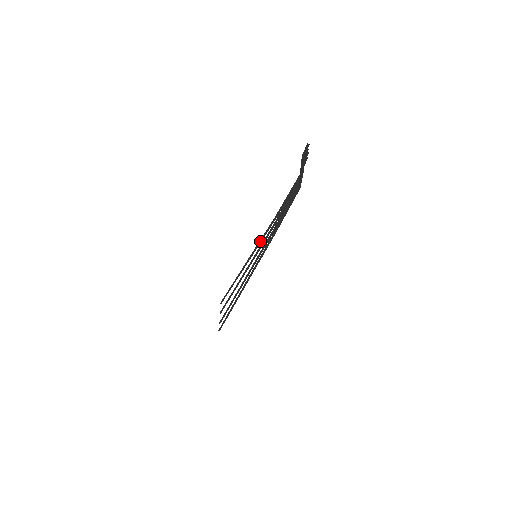
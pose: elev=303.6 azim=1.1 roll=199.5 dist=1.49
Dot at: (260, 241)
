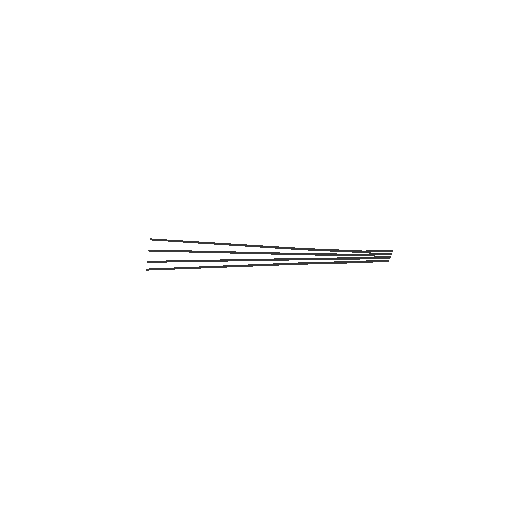
Dot at: (267, 247)
